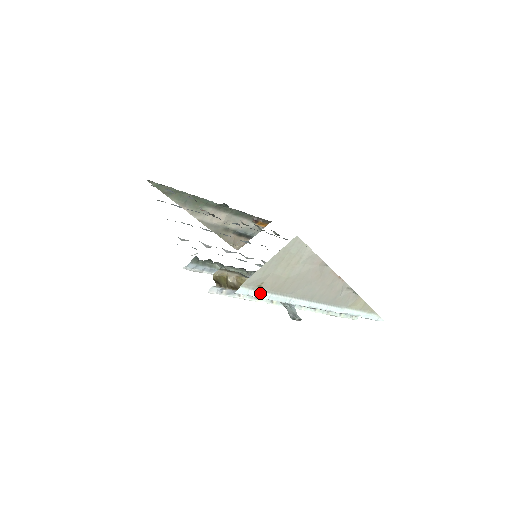
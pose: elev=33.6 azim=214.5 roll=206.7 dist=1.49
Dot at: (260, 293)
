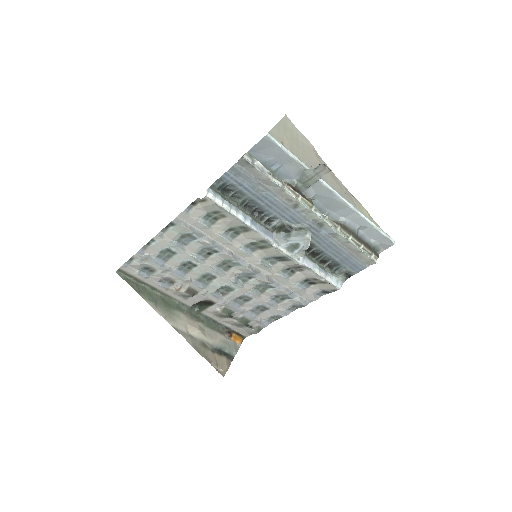
Dot at: (285, 148)
